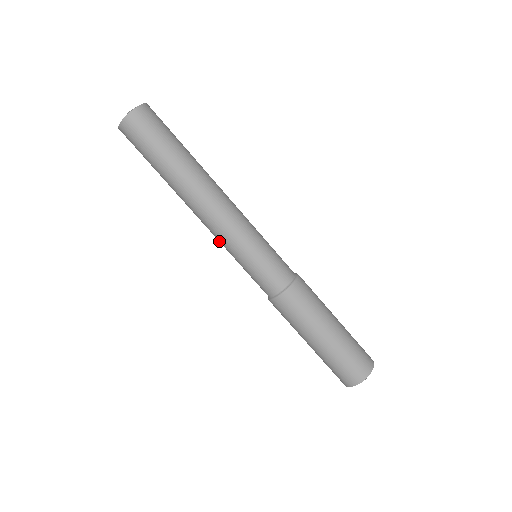
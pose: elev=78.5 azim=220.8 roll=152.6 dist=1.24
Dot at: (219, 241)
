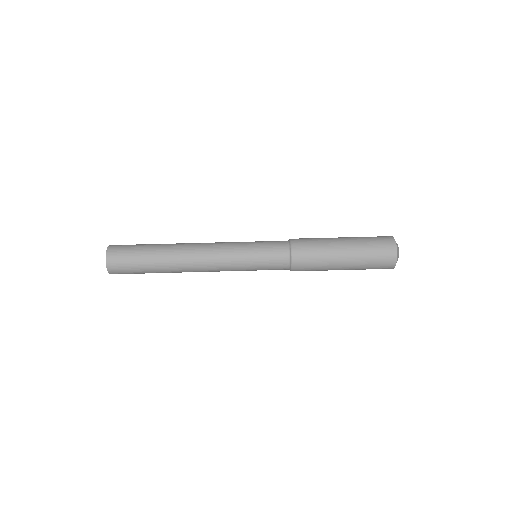
Dot at: occluded
